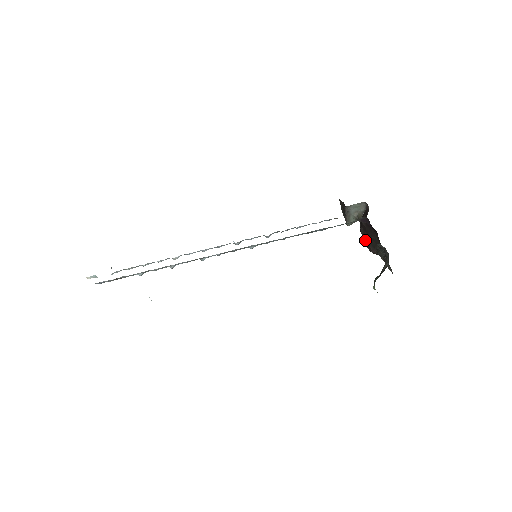
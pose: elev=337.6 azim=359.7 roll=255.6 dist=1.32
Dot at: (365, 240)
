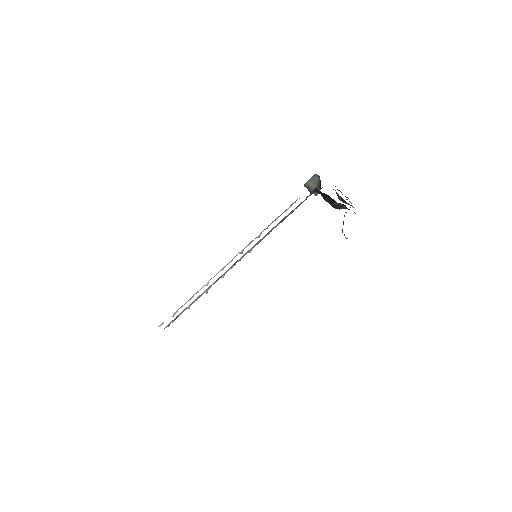
Dot at: occluded
